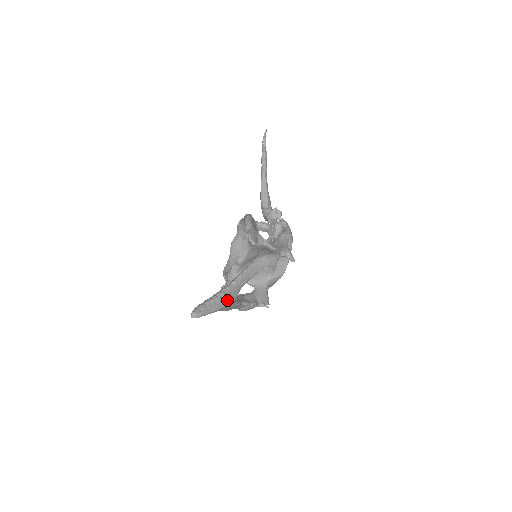
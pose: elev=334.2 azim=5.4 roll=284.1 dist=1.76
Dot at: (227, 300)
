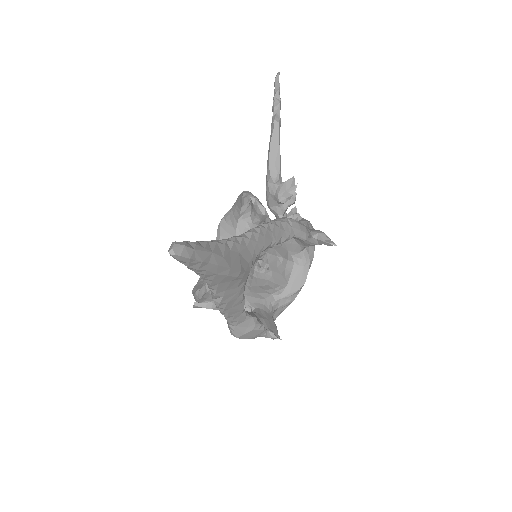
Dot at: (237, 260)
